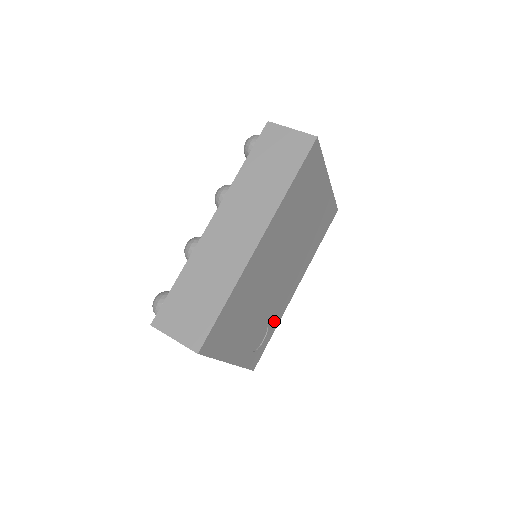
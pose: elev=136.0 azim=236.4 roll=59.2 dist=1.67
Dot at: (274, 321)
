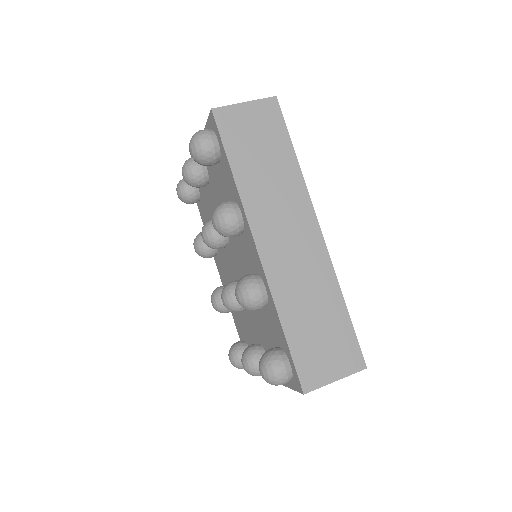
Dot at: occluded
